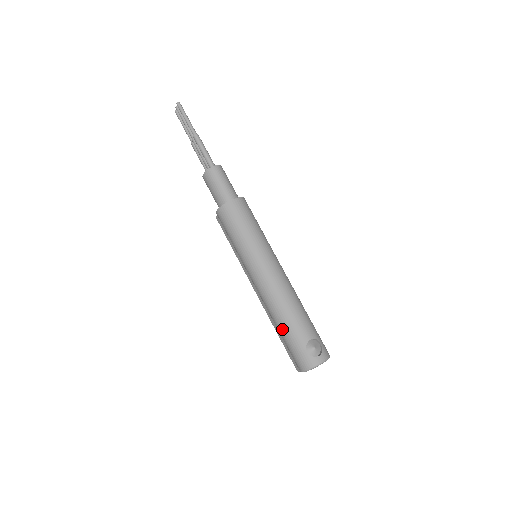
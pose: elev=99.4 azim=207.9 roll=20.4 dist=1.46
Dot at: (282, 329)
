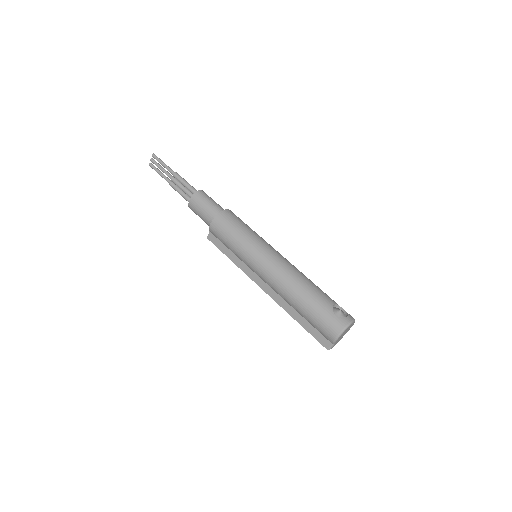
Dot at: (304, 303)
